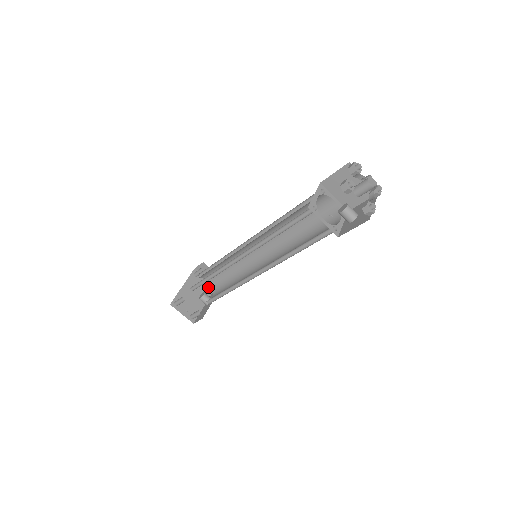
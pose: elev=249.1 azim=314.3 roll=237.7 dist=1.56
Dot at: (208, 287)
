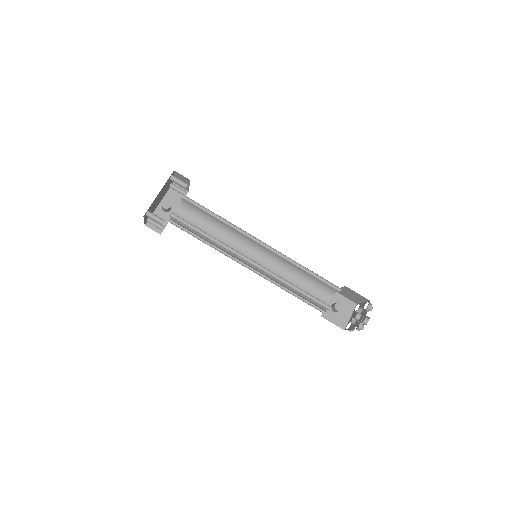
Dot at: (169, 185)
